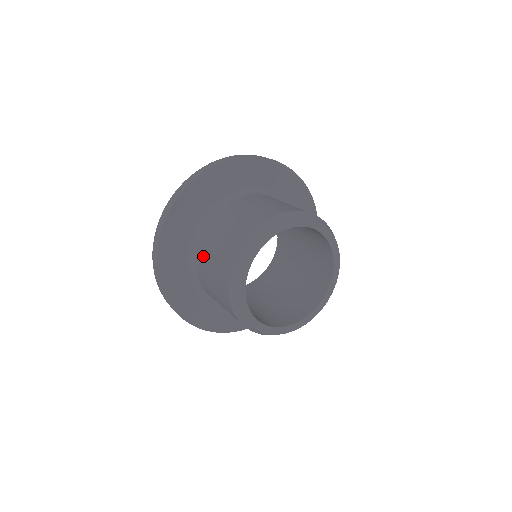
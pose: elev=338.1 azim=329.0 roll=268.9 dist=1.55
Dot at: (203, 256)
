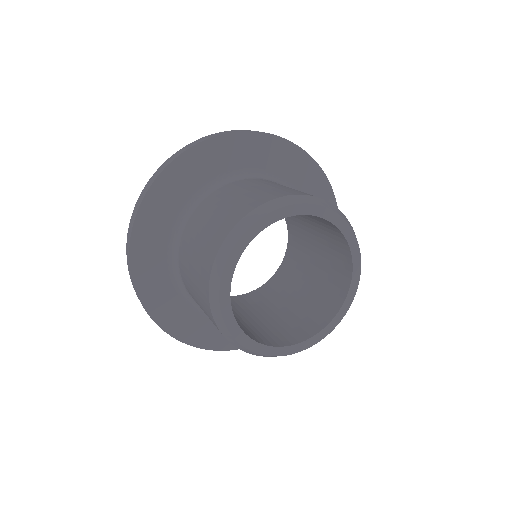
Dot at: (234, 188)
